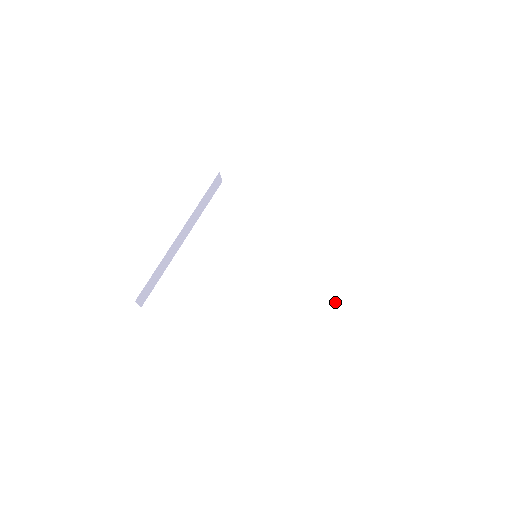
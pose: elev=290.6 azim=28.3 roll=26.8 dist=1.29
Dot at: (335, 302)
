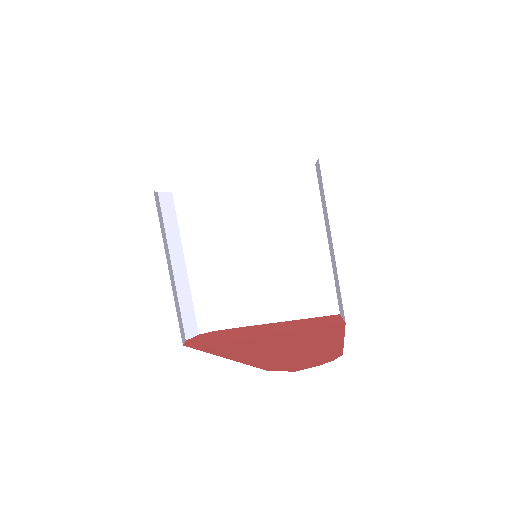
Dot at: (325, 232)
